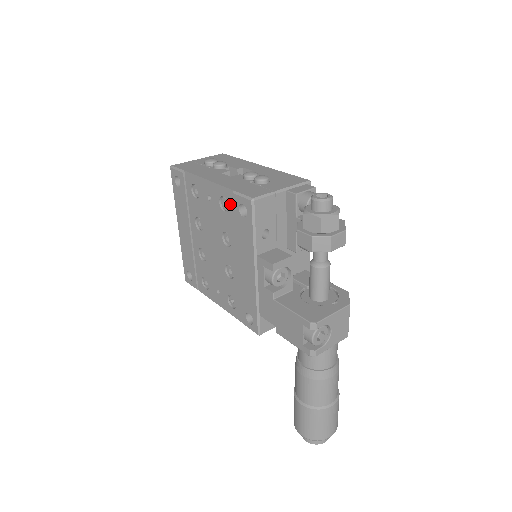
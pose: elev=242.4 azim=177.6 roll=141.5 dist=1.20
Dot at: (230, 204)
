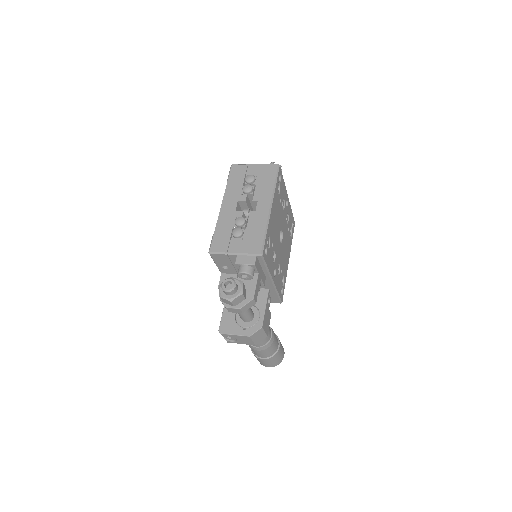
Dot at: occluded
